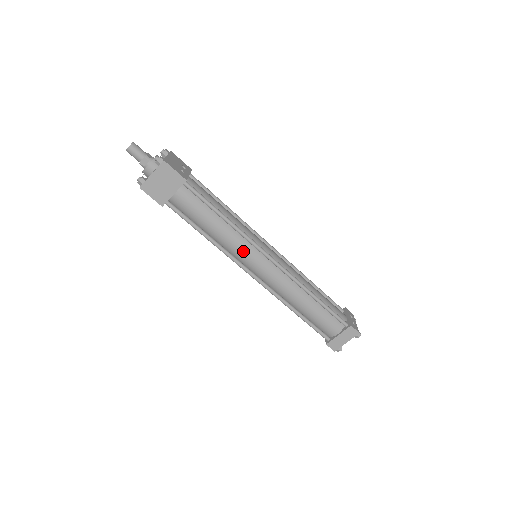
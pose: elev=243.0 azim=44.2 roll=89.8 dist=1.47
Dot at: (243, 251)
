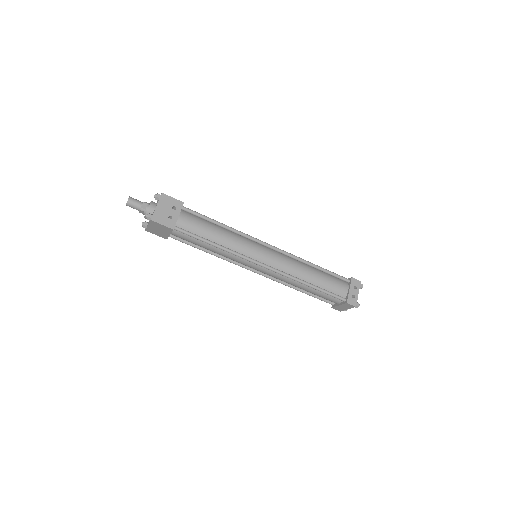
Dot at: (239, 261)
